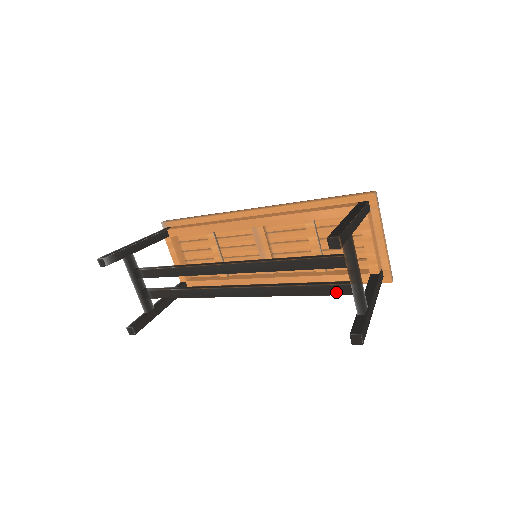
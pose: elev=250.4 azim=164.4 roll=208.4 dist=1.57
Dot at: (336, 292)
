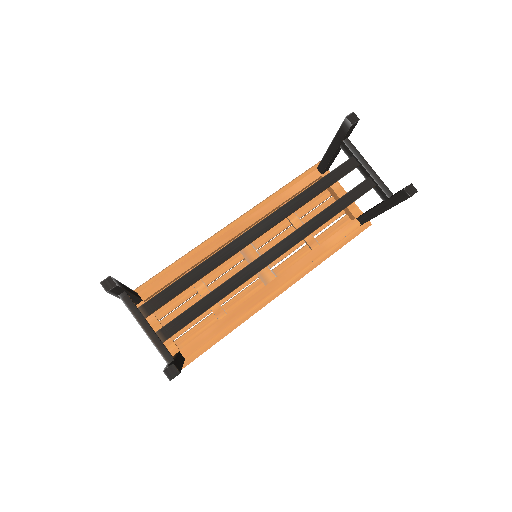
Dot at: (362, 191)
